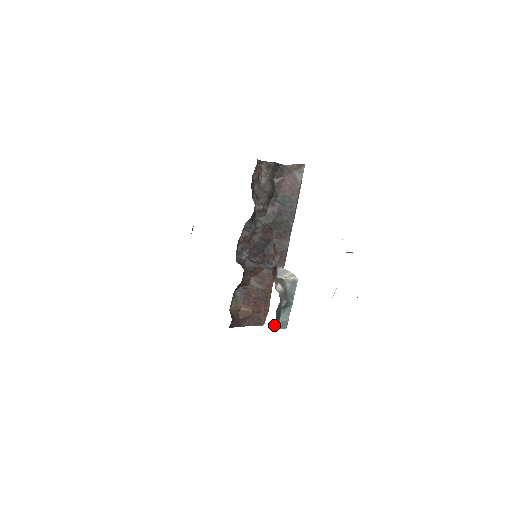
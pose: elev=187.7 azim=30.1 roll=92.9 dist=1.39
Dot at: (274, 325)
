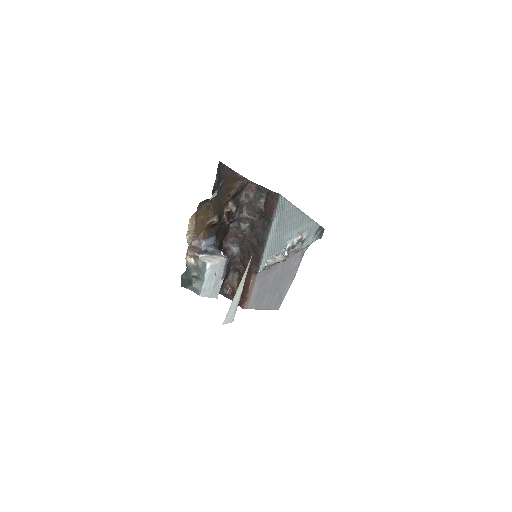
Dot at: (183, 283)
